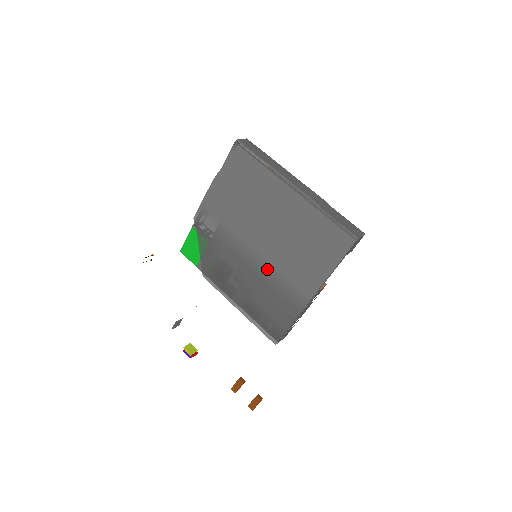
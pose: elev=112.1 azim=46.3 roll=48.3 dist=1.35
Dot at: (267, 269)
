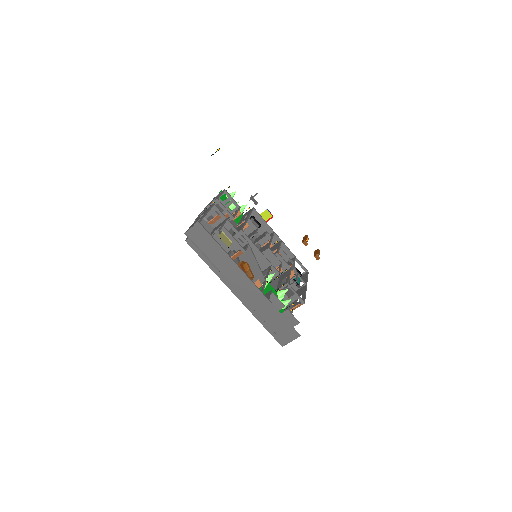
Dot at: occluded
